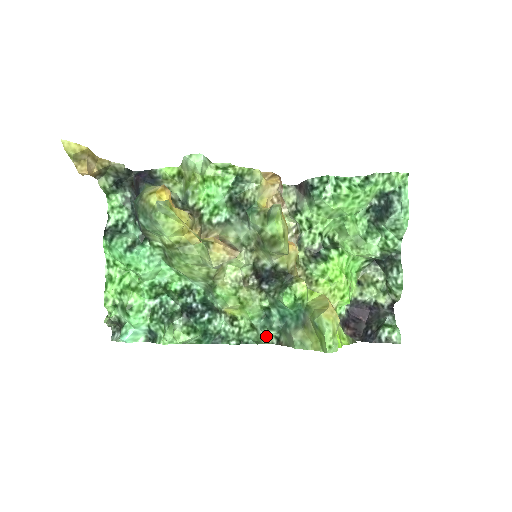
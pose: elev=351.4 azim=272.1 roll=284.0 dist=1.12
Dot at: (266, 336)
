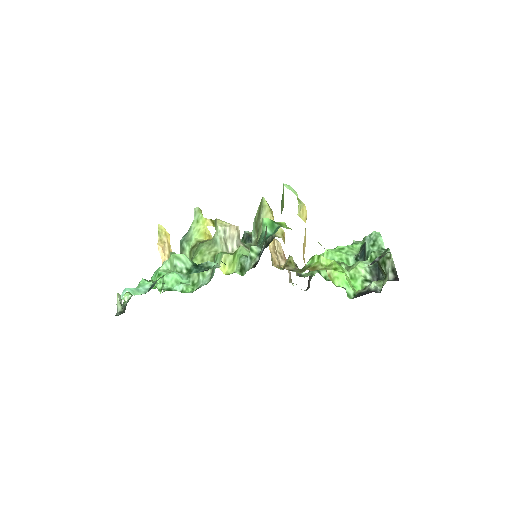
Dot at: (251, 263)
